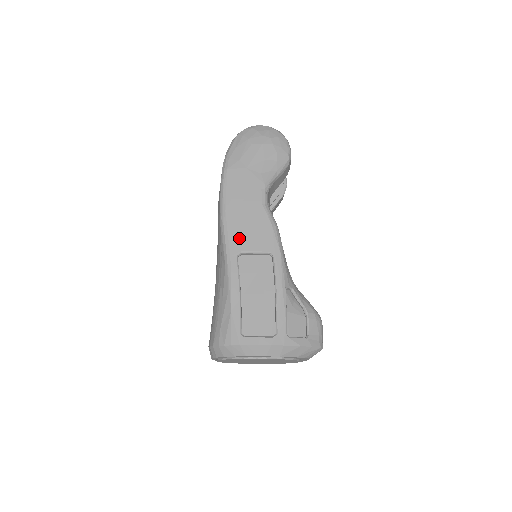
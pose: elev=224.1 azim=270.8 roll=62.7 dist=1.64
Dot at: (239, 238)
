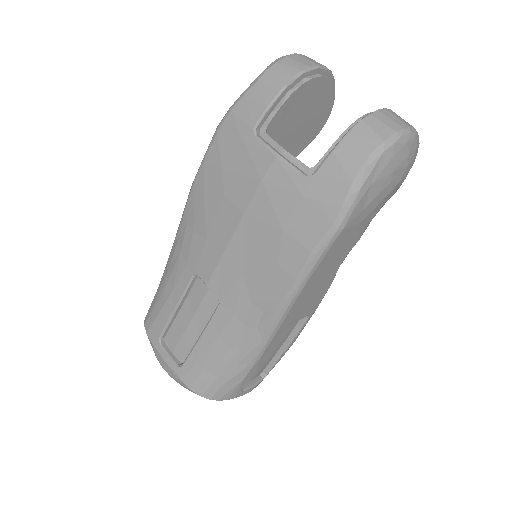
Dot at: (295, 313)
